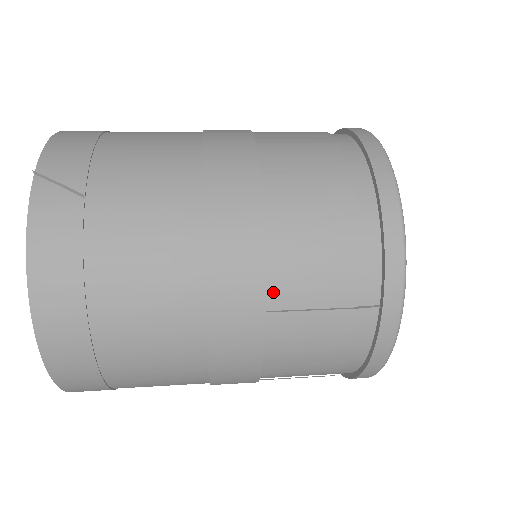
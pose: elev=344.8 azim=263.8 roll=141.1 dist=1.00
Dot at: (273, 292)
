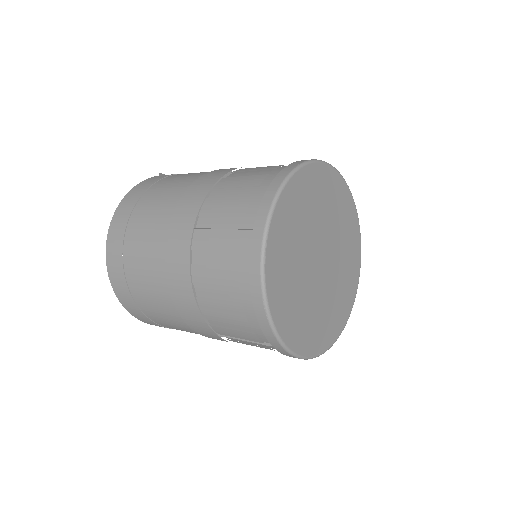
Dot at: (206, 205)
